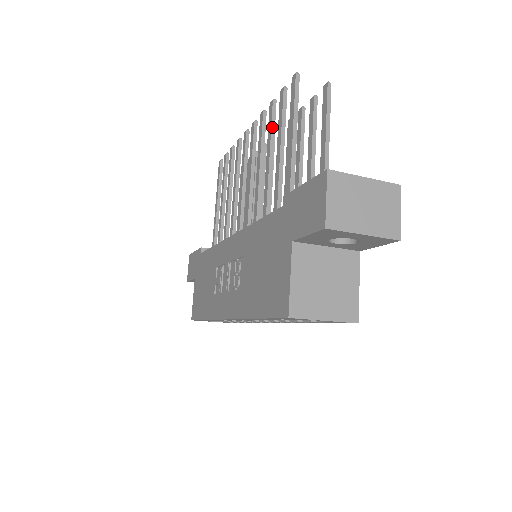
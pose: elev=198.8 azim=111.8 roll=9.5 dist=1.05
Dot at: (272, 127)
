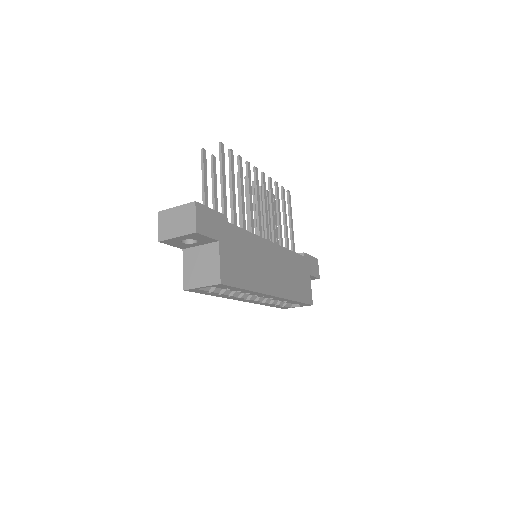
Dot at: occluded
